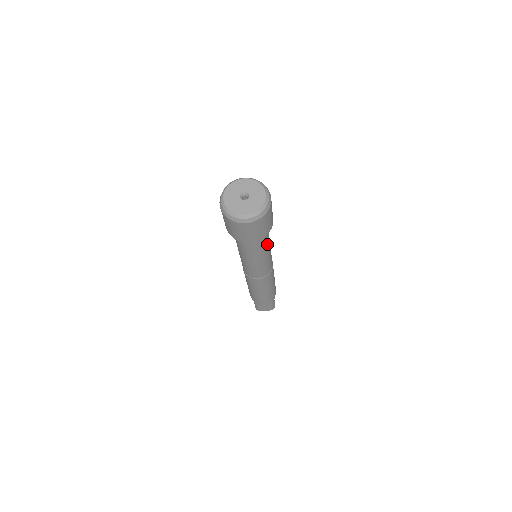
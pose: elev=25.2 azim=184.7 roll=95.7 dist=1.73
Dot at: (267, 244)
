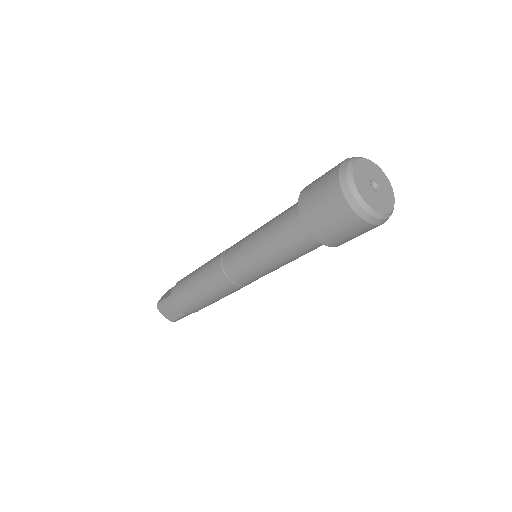
Dot at: (299, 256)
